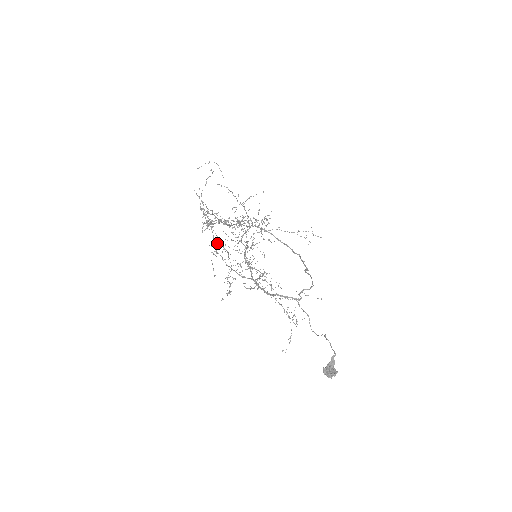
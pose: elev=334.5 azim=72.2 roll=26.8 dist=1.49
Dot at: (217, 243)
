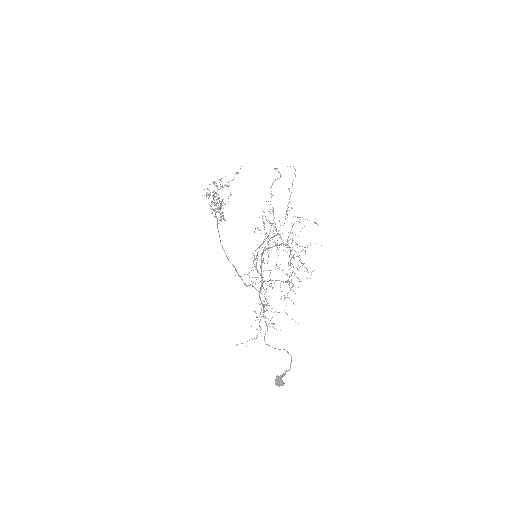
Dot at: occluded
